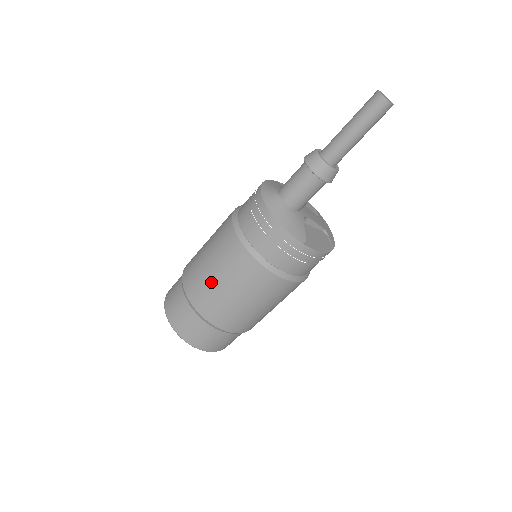
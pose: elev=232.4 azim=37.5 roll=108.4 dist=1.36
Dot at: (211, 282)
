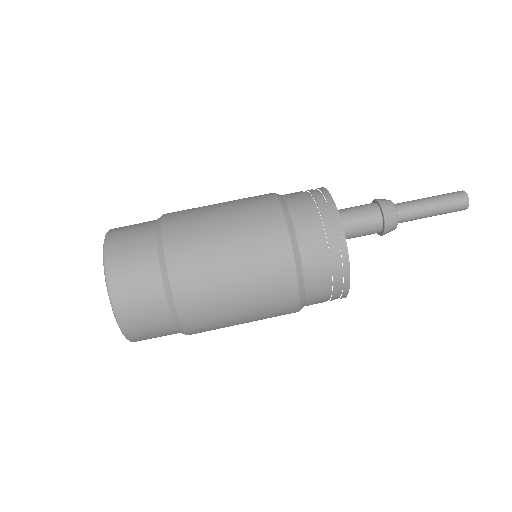
Dot at: occluded
